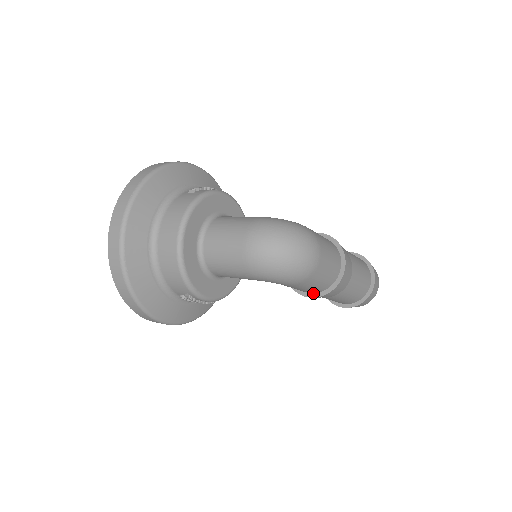
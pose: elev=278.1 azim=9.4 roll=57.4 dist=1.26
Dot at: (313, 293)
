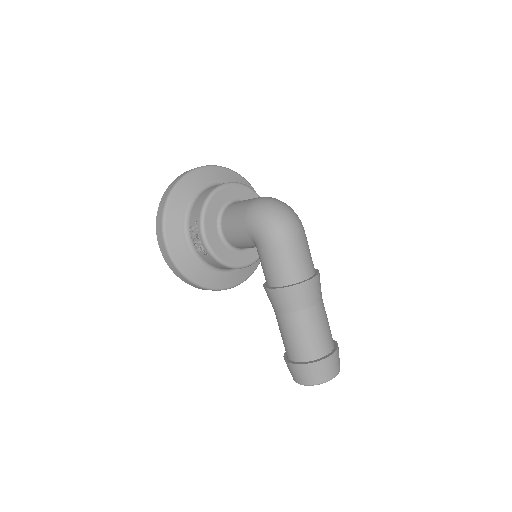
Dot at: (275, 287)
